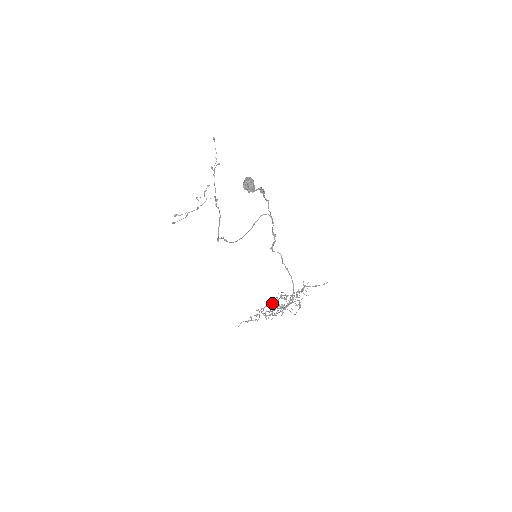
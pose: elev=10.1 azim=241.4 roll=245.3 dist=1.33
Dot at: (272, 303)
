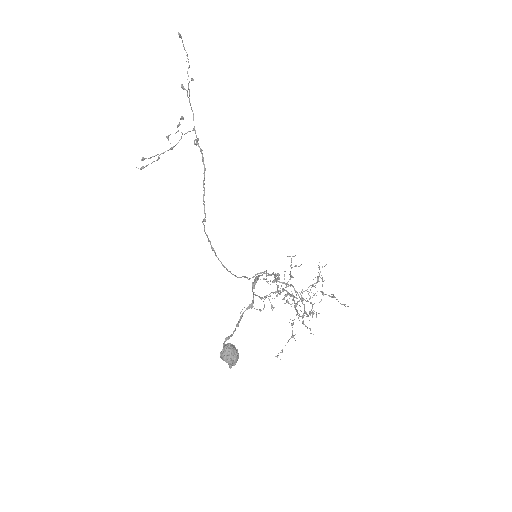
Dot at: (279, 290)
